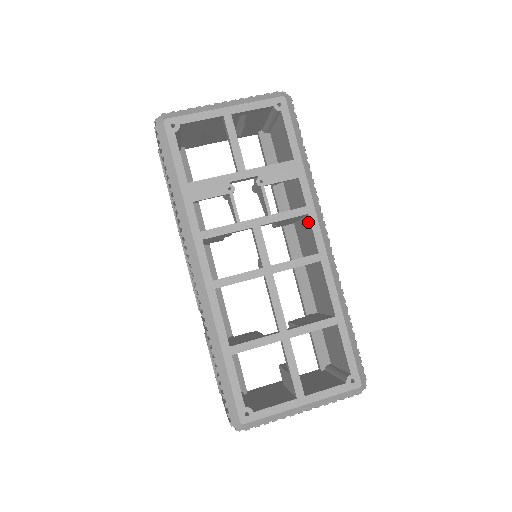
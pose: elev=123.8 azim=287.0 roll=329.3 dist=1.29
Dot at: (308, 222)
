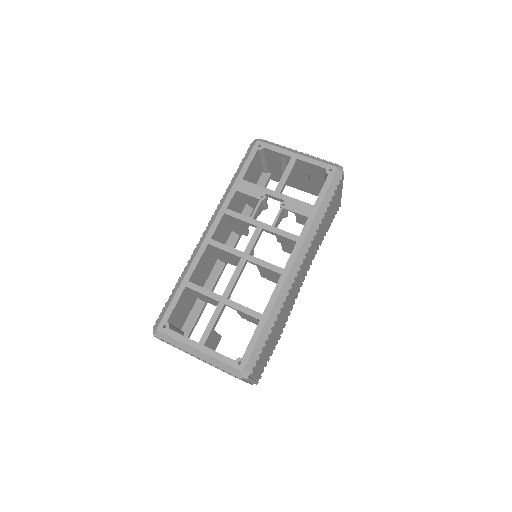
Dot at: occluded
